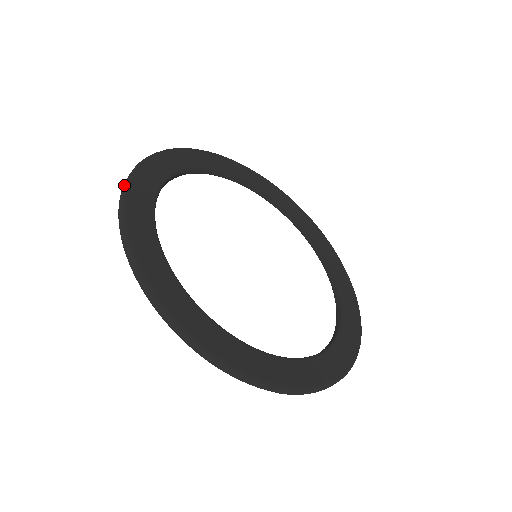
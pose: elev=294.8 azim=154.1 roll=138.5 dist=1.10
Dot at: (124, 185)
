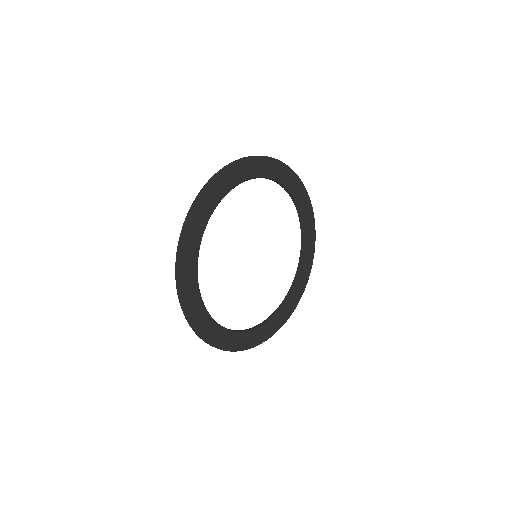
Dot at: (224, 168)
